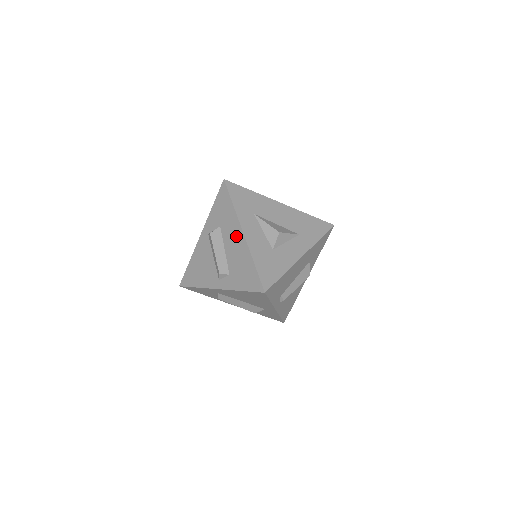
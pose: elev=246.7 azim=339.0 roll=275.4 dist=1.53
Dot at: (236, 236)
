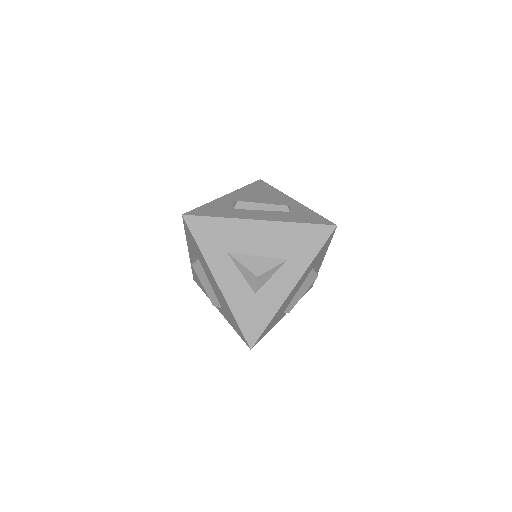
Dot at: (213, 282)
